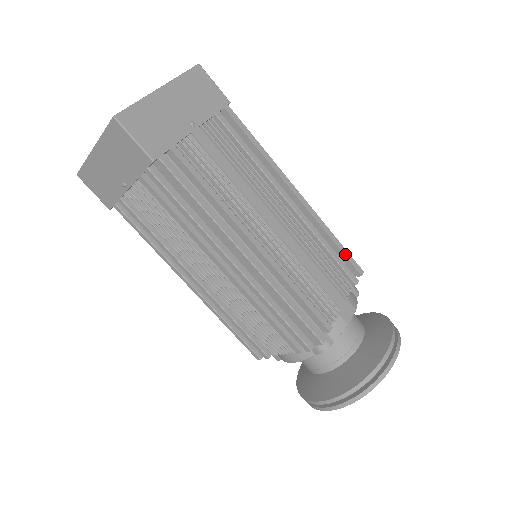
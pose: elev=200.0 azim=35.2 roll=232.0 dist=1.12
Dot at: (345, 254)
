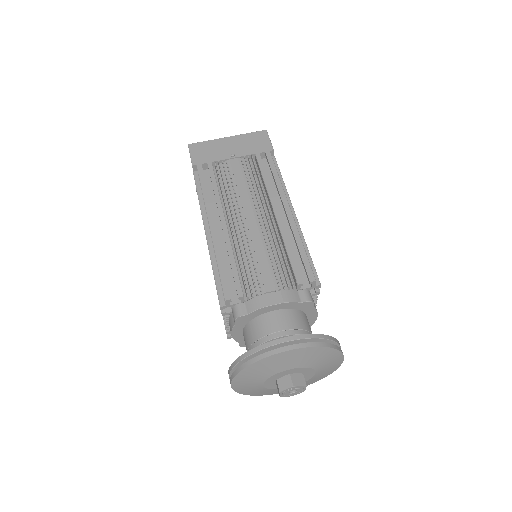
Dot at: (304, 260)
